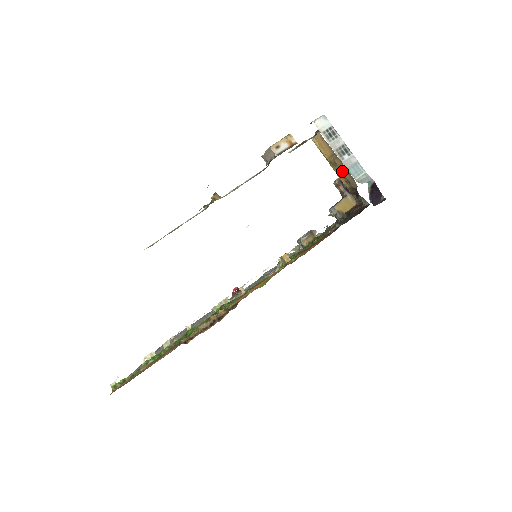
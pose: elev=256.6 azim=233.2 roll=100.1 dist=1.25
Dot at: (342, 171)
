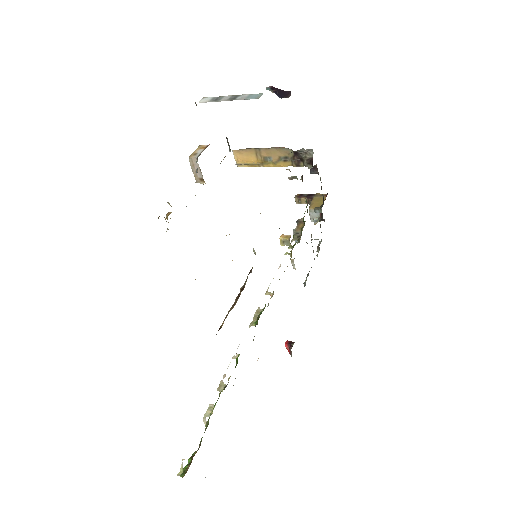
Dot at: (273, 156)
